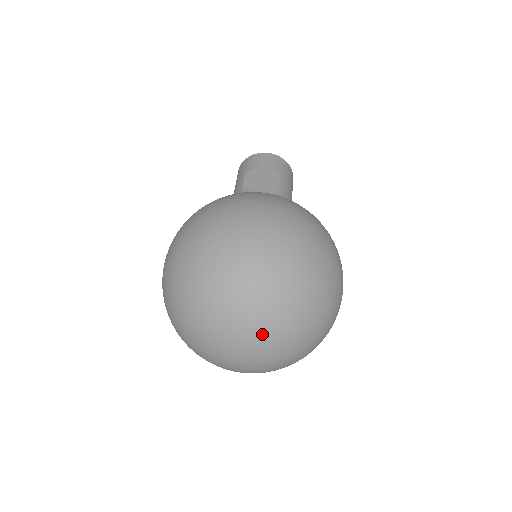
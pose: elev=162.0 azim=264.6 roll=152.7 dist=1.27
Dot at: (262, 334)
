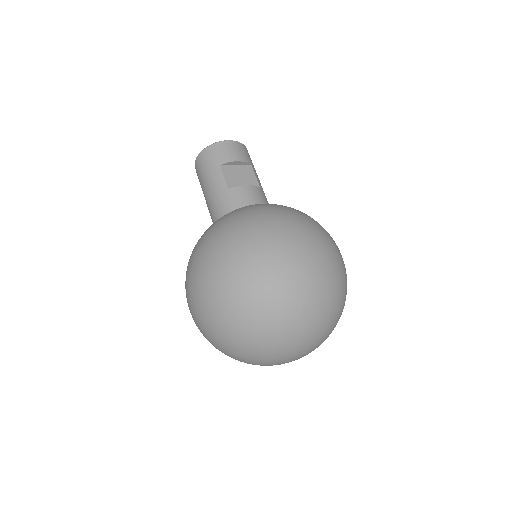
Dot at: (316, 341)
